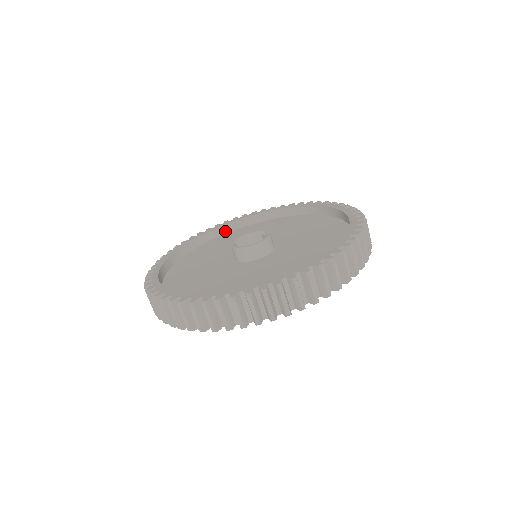
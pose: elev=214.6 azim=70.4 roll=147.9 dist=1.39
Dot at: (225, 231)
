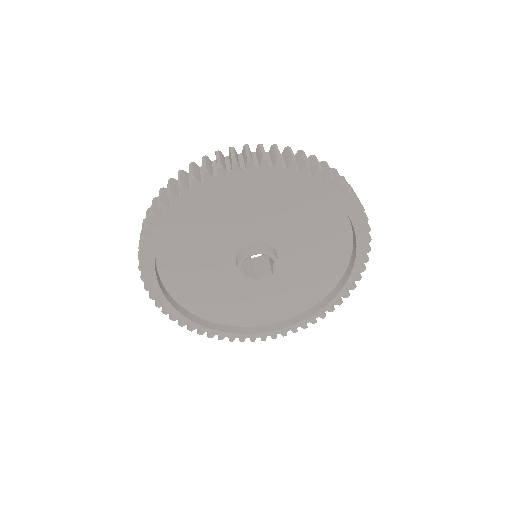
Dot at: occluded
